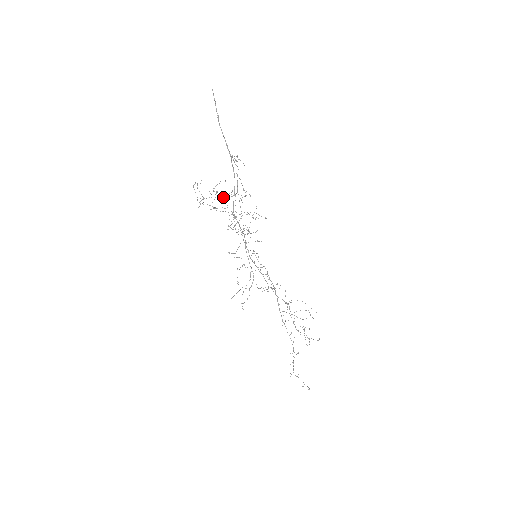
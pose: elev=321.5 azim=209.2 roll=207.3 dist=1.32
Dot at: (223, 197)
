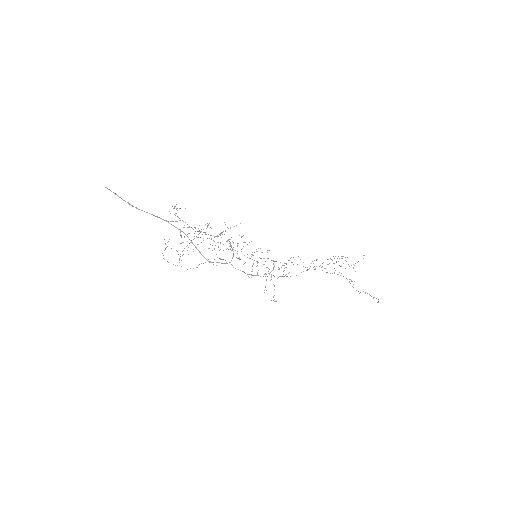
Dot at: occluded
